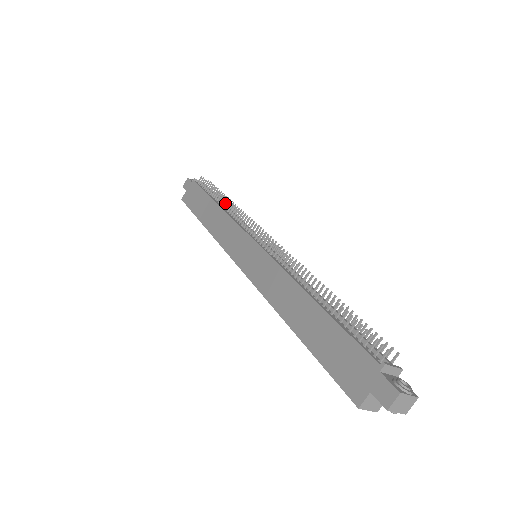
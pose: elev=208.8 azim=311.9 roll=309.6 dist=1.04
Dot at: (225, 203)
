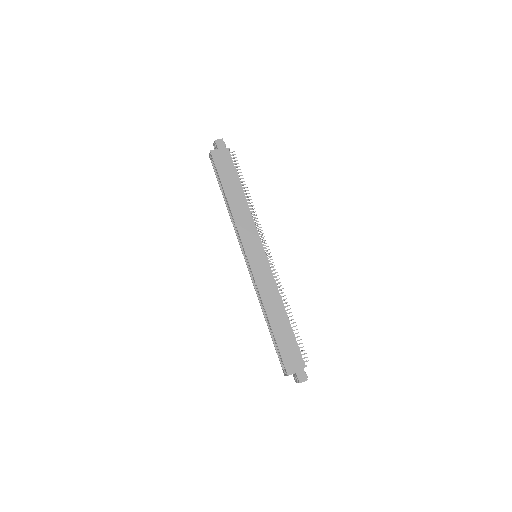
Dot at: (249, 199)
